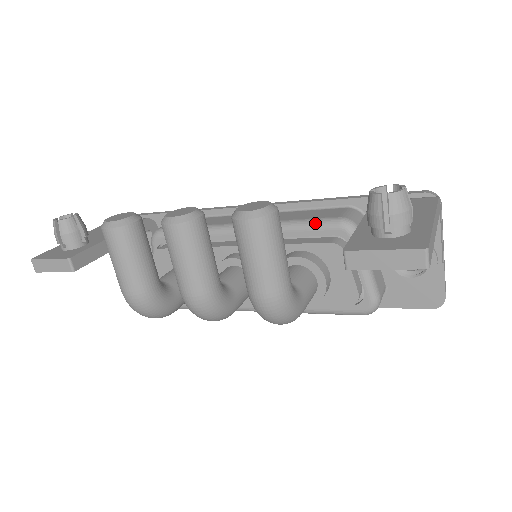
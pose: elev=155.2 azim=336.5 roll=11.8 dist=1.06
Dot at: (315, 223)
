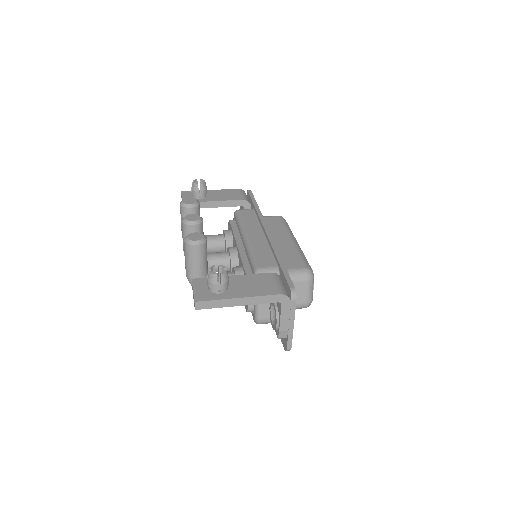
Dot at: (253, 261)
